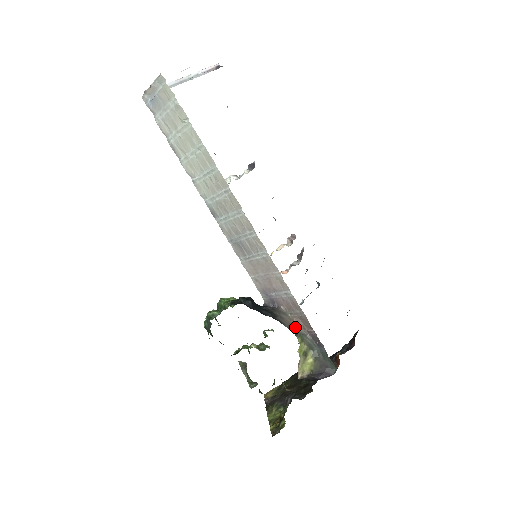
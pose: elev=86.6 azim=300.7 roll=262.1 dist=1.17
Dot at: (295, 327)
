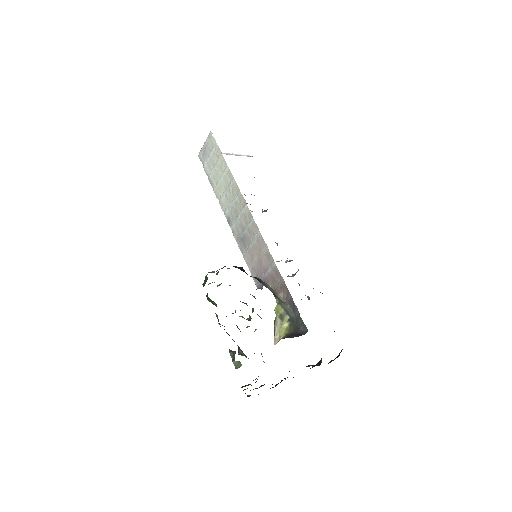
Dot at: (276, 294)
